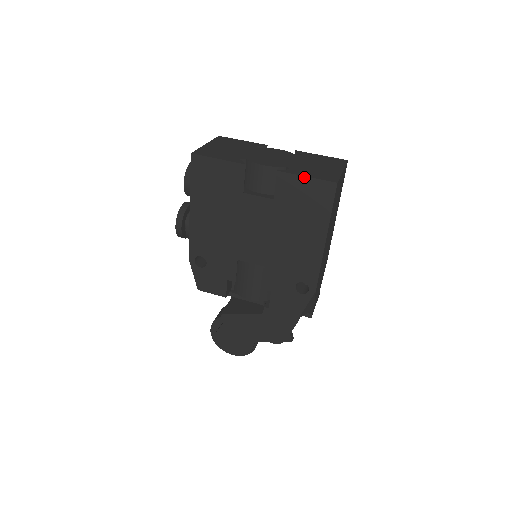
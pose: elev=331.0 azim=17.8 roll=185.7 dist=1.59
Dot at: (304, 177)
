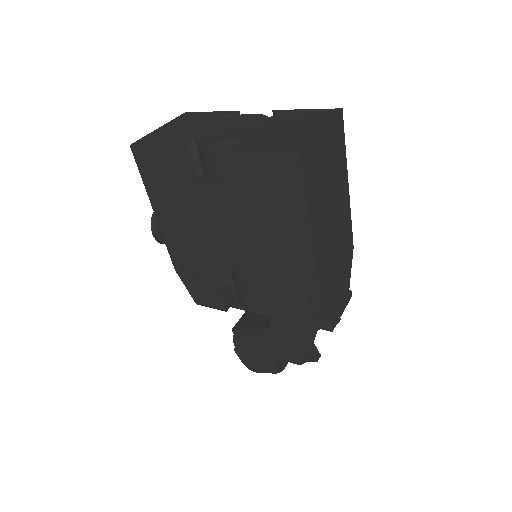
Dot at: (256, 150)
